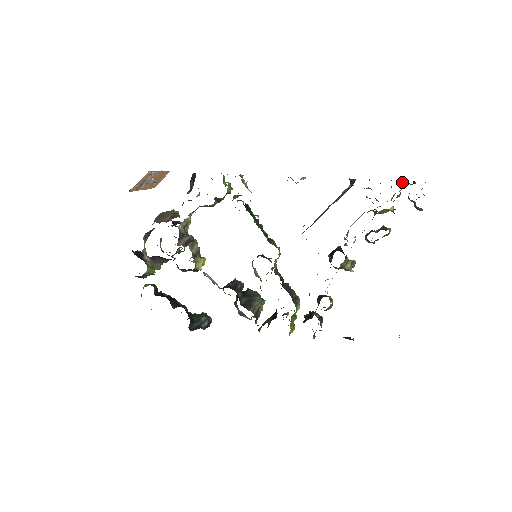
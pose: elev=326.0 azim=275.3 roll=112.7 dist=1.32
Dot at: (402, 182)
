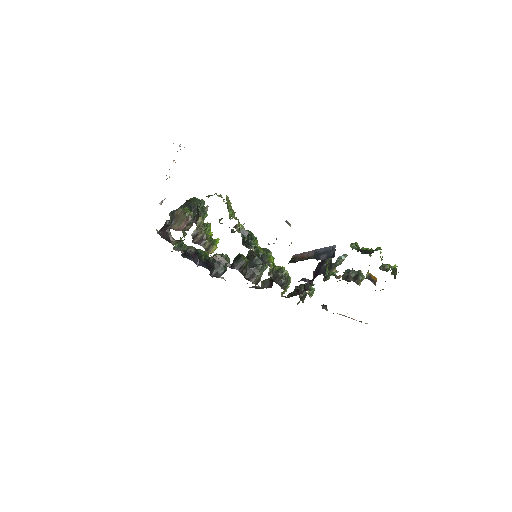
Dot at: (382, 259)
